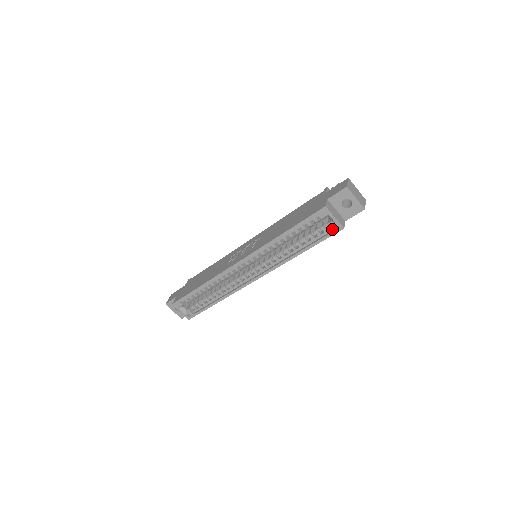
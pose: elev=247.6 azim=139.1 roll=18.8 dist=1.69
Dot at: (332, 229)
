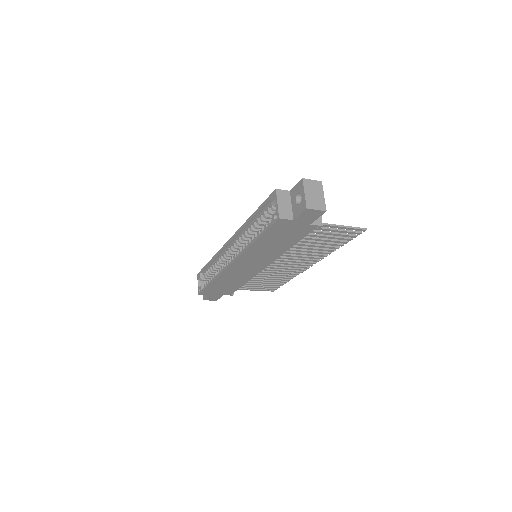
Dot at: (274, 217)
